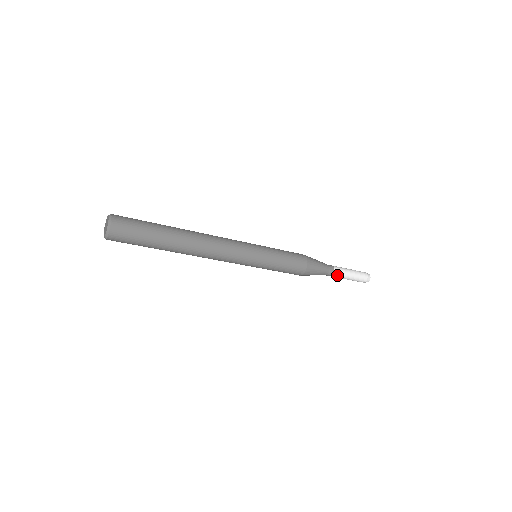
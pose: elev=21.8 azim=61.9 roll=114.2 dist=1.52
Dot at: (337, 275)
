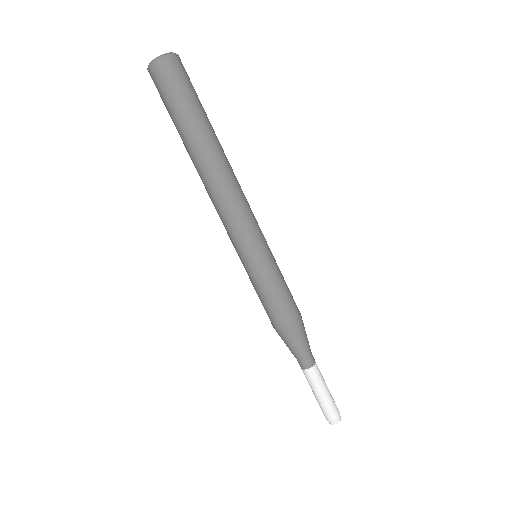
Dot at: (318, 369)
